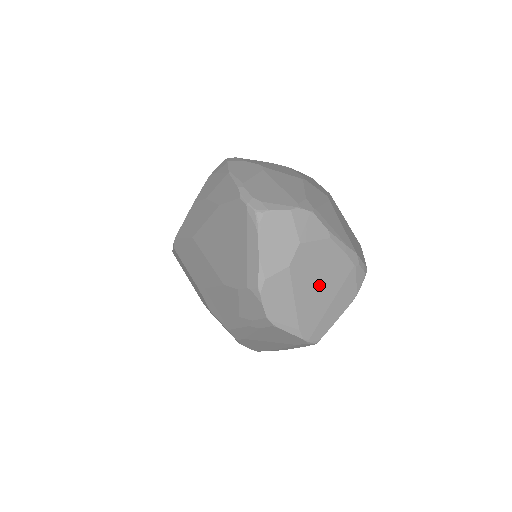
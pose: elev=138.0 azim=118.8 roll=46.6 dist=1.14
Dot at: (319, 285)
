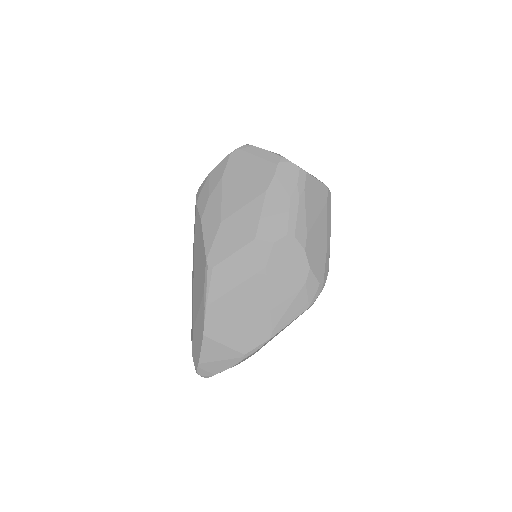
Dot at: occluded
